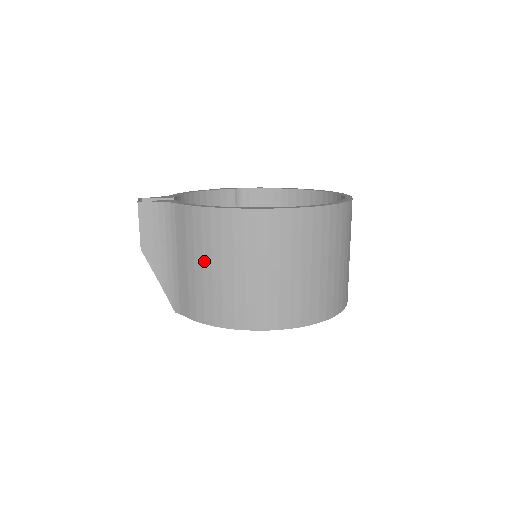
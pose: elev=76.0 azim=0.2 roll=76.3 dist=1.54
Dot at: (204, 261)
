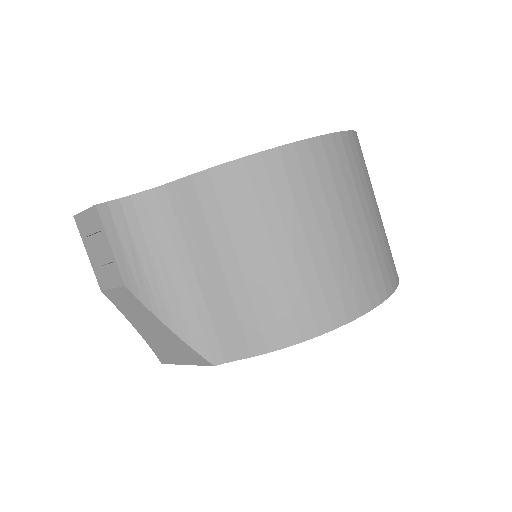
Dot at: (256, 246)
